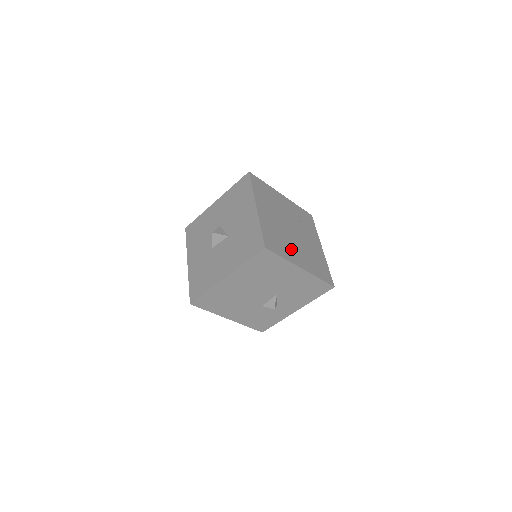
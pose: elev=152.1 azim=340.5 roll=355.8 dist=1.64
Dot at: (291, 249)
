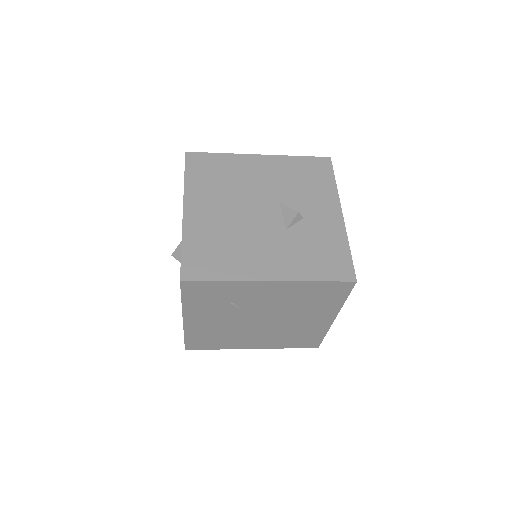
Dot at: occluded
